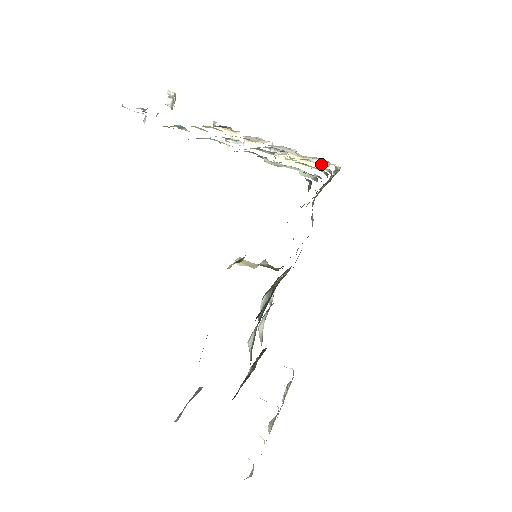
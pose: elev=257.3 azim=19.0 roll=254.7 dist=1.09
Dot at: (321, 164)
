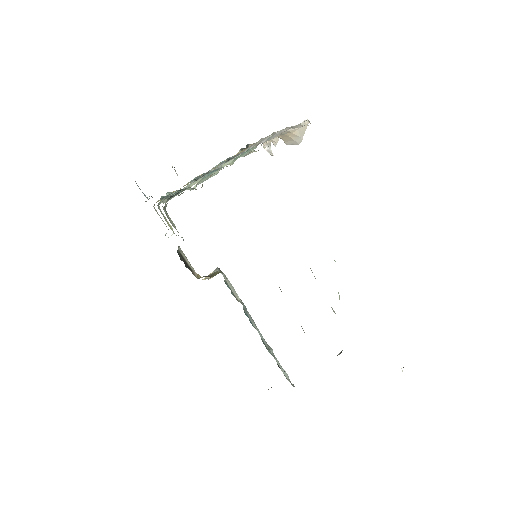
Dot at: (256, 147)
